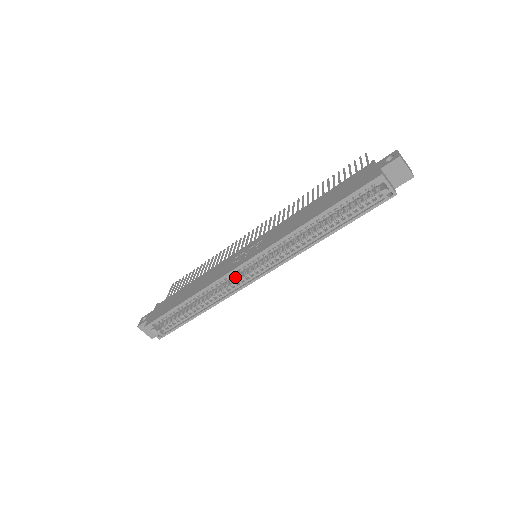
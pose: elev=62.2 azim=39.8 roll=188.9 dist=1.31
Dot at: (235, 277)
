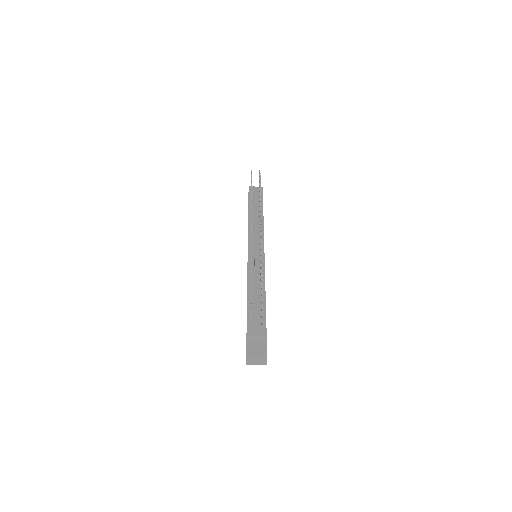
Dot at: occluded
